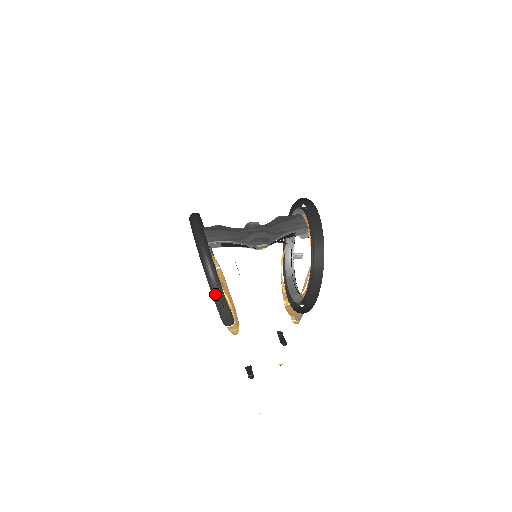
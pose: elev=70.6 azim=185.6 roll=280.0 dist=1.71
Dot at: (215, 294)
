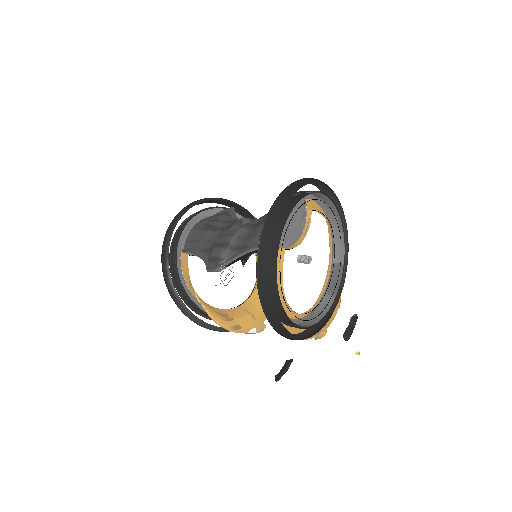
Dot at: (184, 314)
